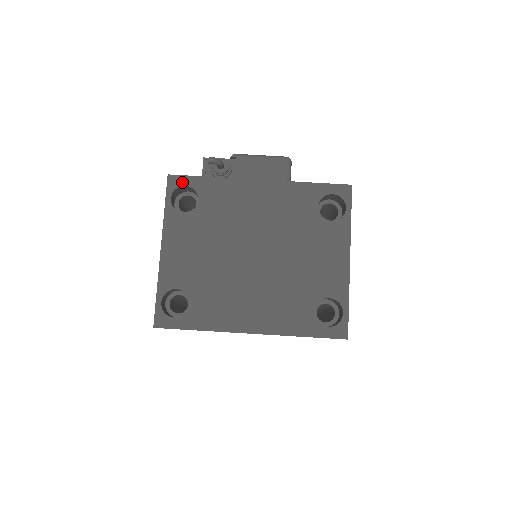
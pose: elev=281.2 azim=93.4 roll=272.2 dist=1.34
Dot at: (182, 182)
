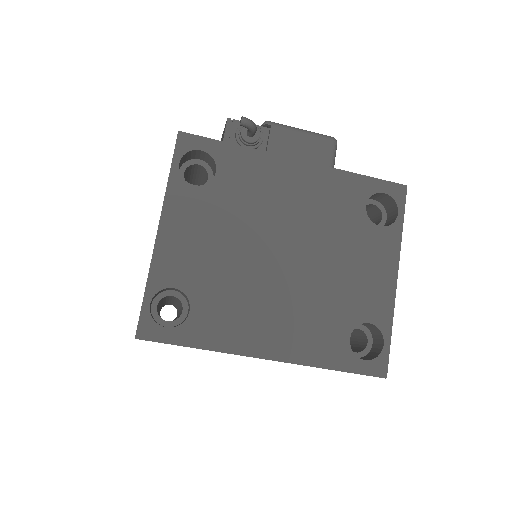
Dot at: (197, 144)
